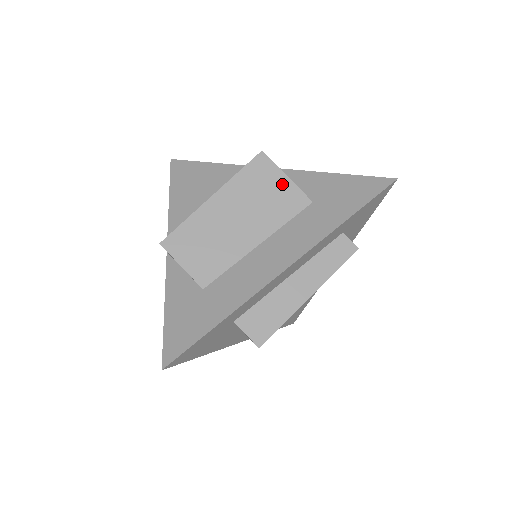
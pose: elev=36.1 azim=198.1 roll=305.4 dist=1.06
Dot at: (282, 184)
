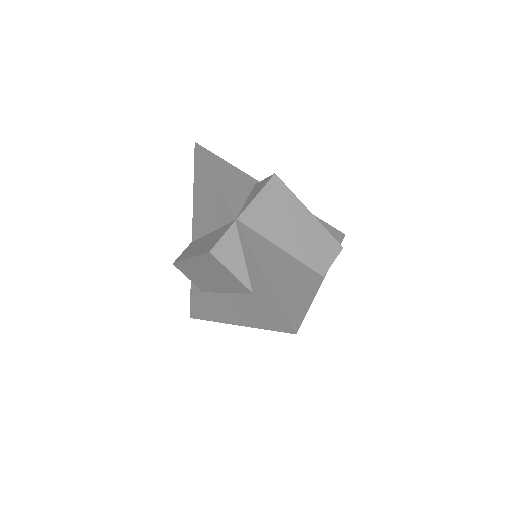
Dot at: (229, 275)
